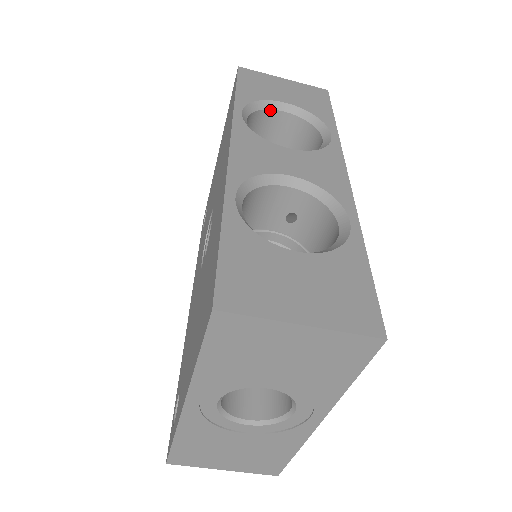
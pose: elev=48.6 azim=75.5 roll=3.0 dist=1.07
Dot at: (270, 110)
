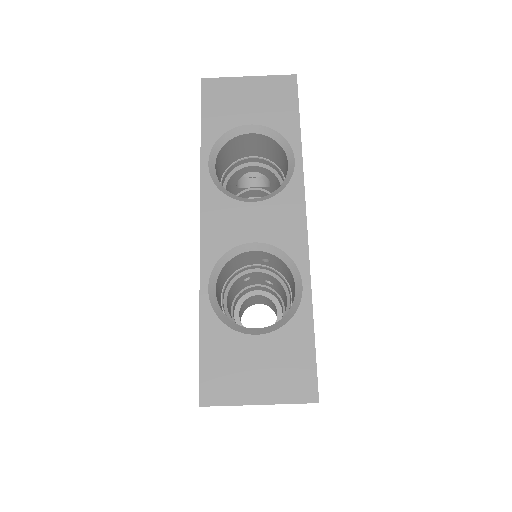
Dot at: (237, 136)
